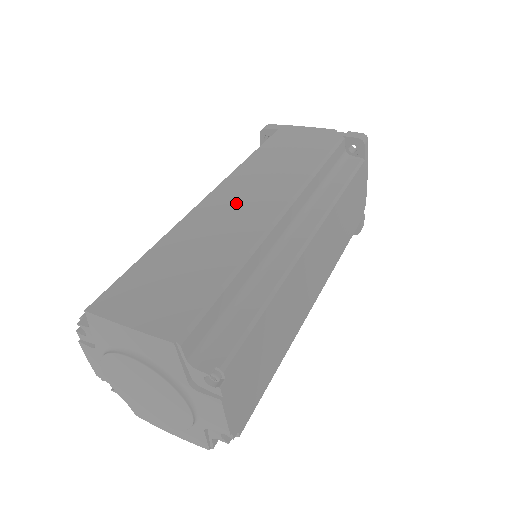
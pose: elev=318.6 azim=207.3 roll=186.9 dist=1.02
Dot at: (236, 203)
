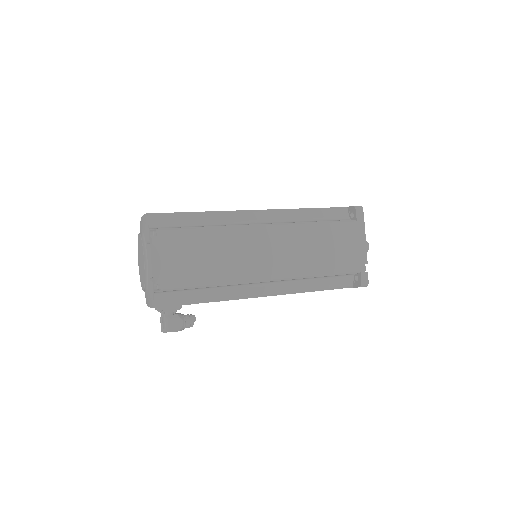
Dot at: occluded
